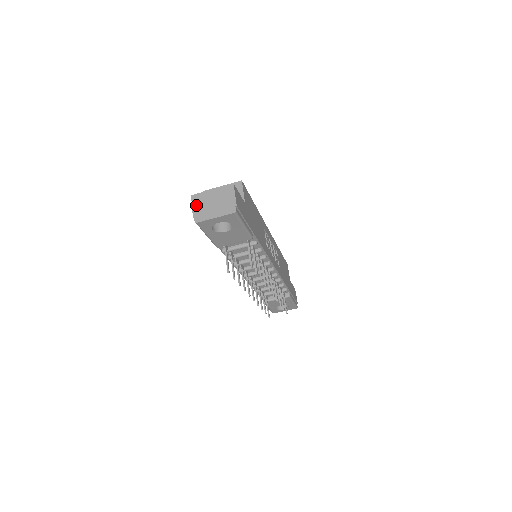
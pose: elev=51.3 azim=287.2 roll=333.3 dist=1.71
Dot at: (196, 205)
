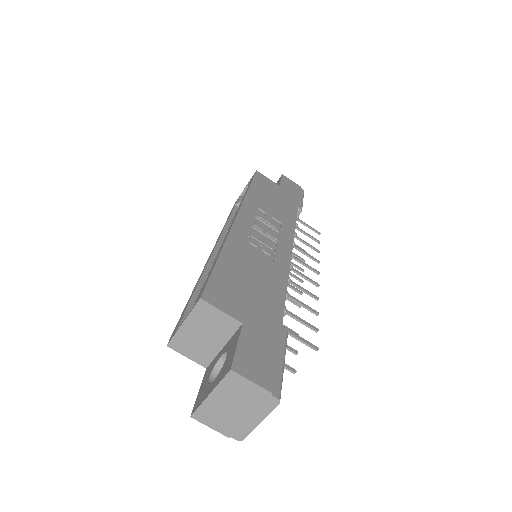
Dot at: (214, 424)
